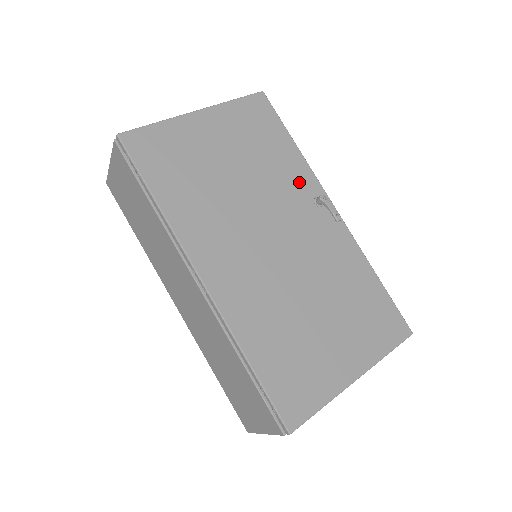
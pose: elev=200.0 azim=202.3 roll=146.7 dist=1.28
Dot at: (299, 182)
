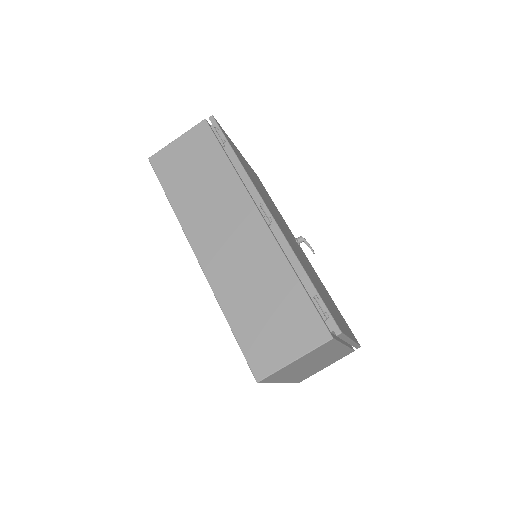
Dot at: (286, 225)
